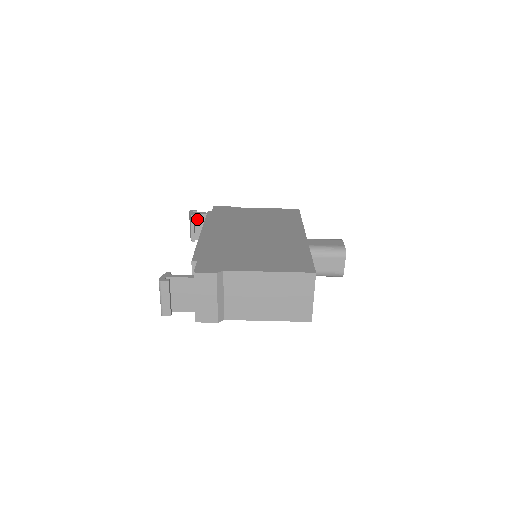
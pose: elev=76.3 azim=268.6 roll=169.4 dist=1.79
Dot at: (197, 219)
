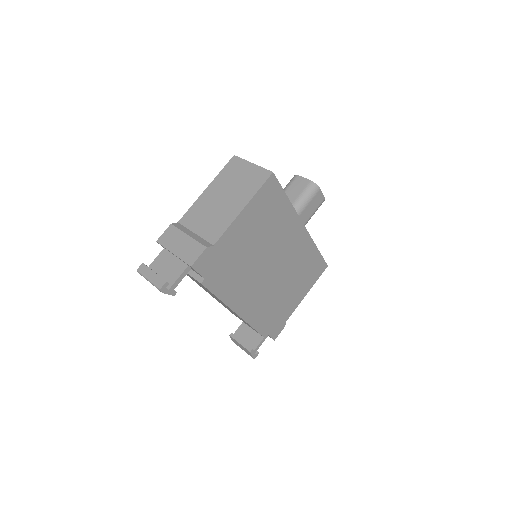
Dot at: (239, 335)
